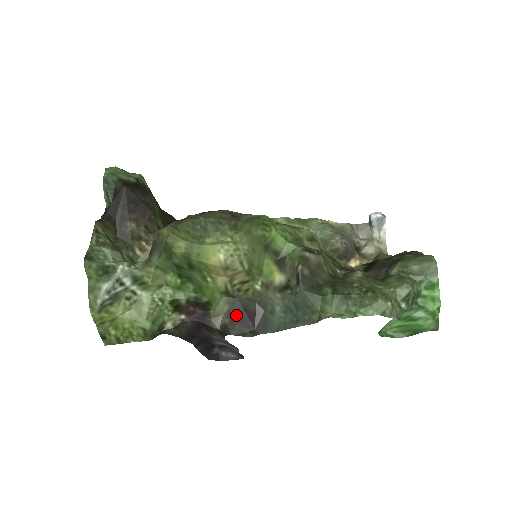
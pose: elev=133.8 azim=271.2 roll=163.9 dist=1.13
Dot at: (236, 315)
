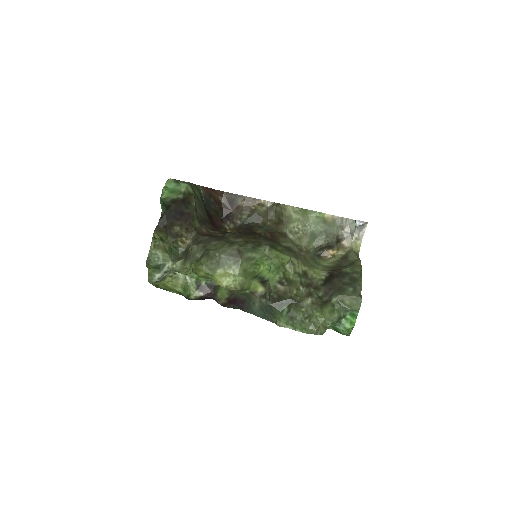
Dot at: (232, 300)
